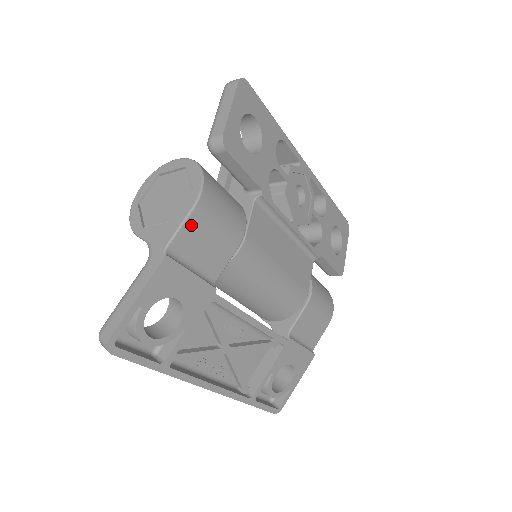
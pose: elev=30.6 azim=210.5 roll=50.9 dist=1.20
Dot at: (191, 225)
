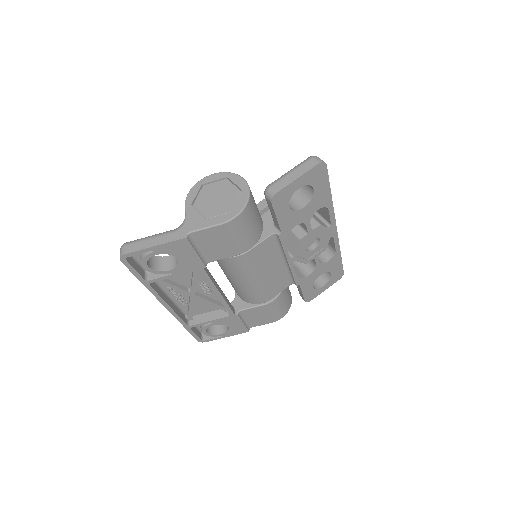
Dot at: (214, 231)
